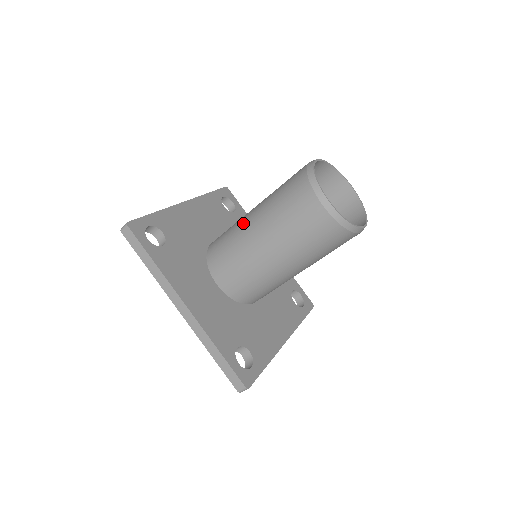
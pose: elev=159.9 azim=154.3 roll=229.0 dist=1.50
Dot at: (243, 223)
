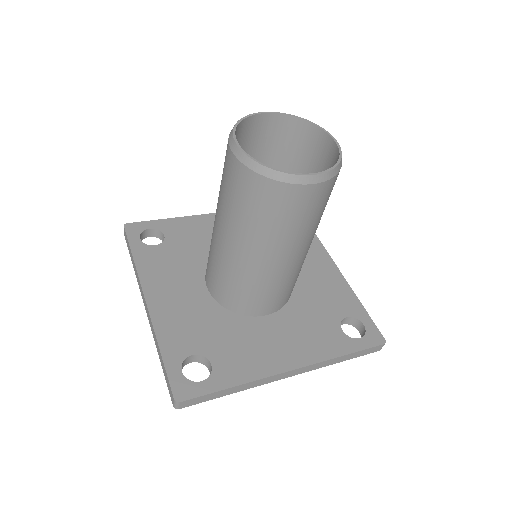
Dot at: occluded
